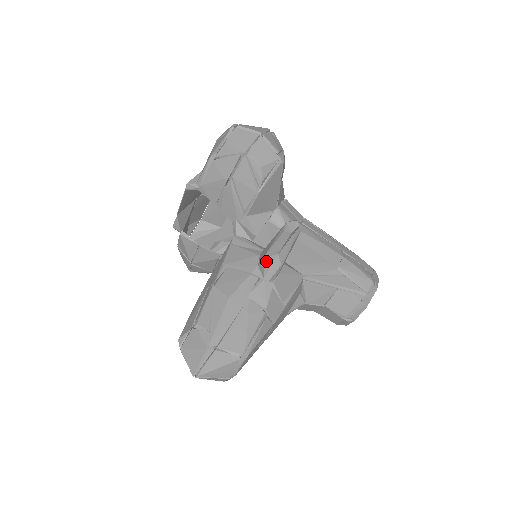
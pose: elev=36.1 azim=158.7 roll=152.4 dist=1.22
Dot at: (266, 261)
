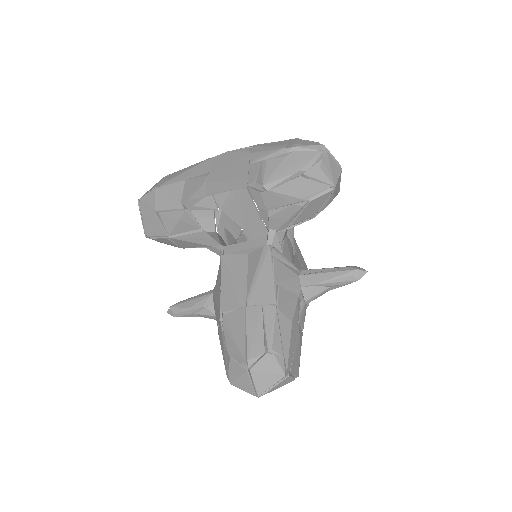
Dot at: (316, 289)
